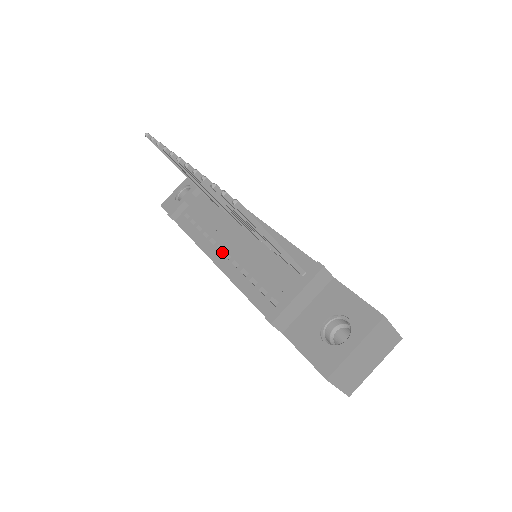
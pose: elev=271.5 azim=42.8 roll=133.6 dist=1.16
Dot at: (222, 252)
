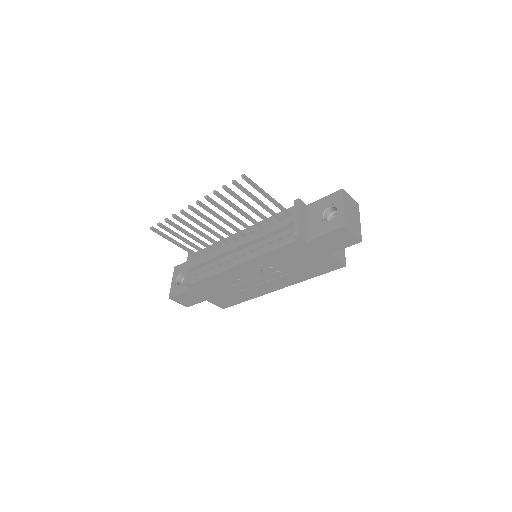
Dot at: (239, 257)
